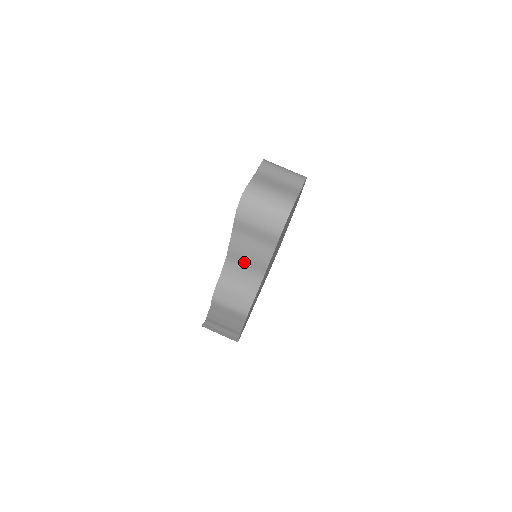
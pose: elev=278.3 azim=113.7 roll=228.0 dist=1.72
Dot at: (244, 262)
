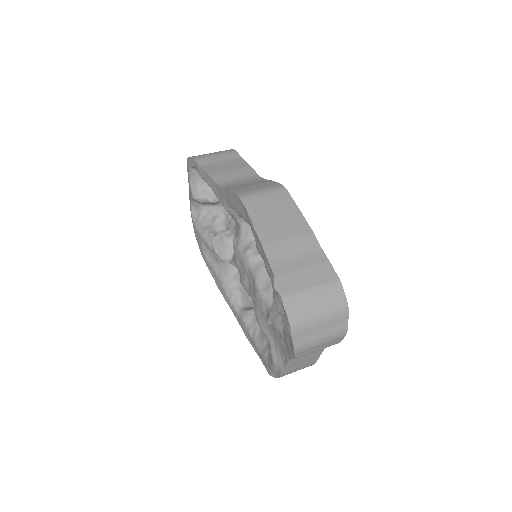
Dot at: (233, 177)
